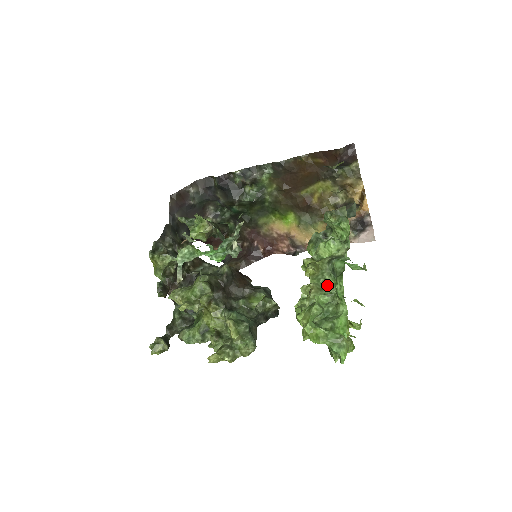
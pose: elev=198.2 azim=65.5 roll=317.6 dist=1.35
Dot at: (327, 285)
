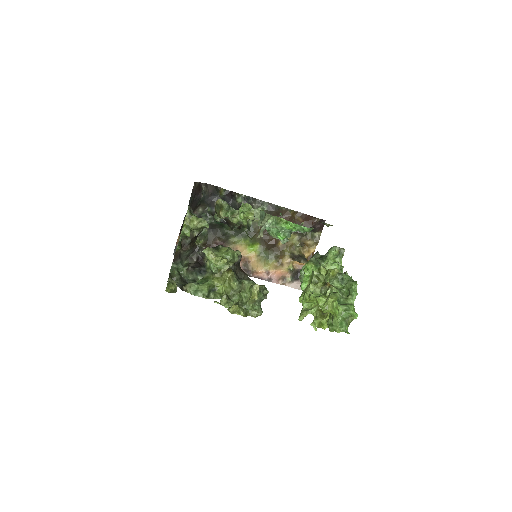
Dot at: (336, 287)
